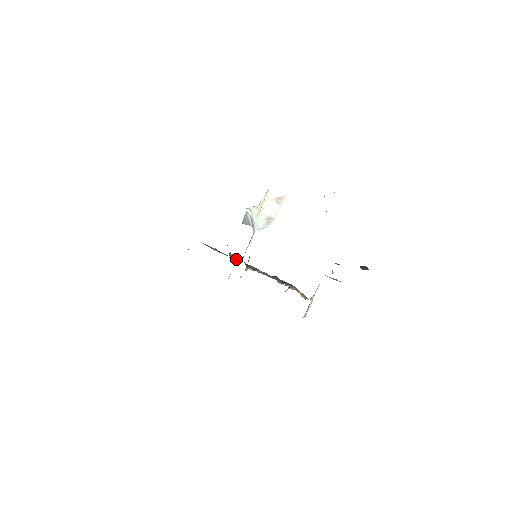
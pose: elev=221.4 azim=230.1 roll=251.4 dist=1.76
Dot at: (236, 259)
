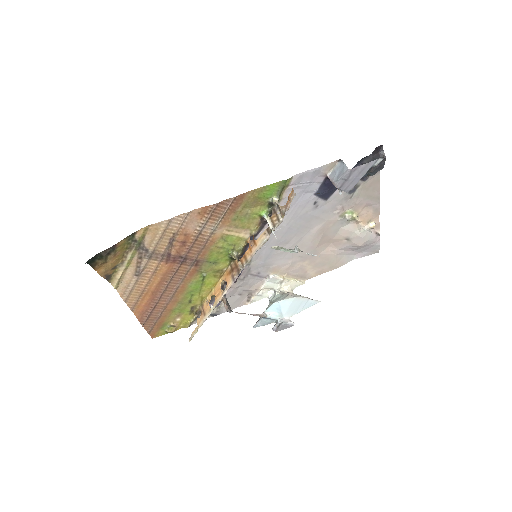
Dot at: (226, 289)
